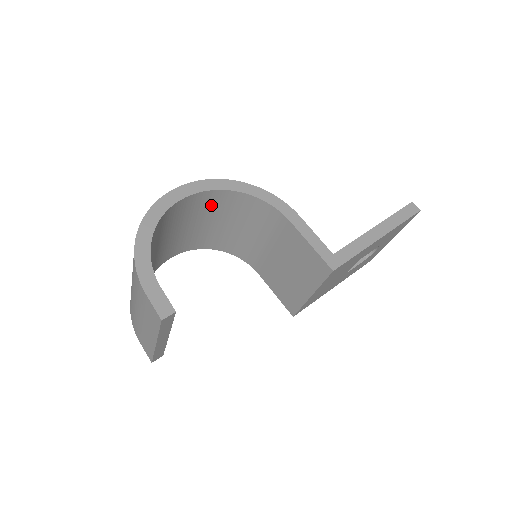
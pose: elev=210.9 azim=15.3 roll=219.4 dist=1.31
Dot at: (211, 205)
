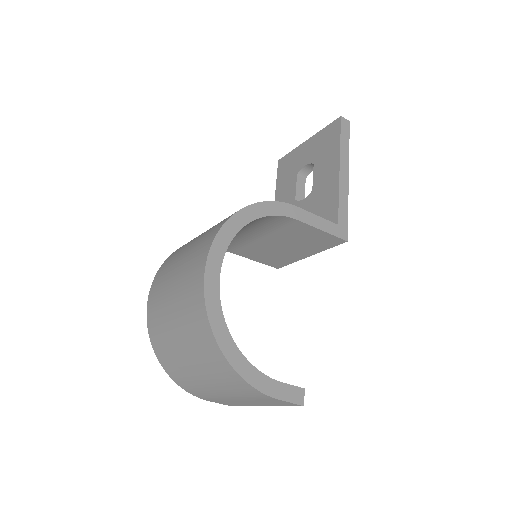
Dot at: occluded
